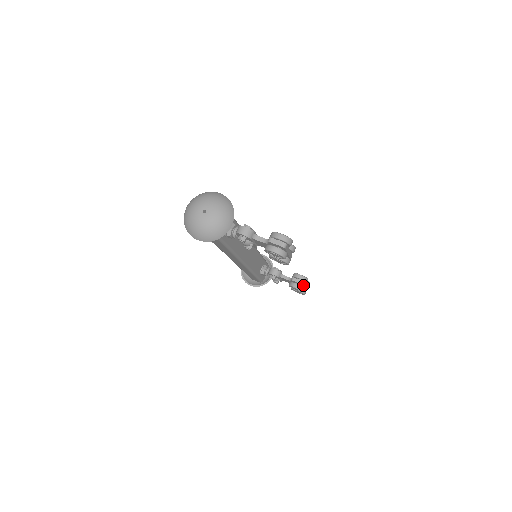
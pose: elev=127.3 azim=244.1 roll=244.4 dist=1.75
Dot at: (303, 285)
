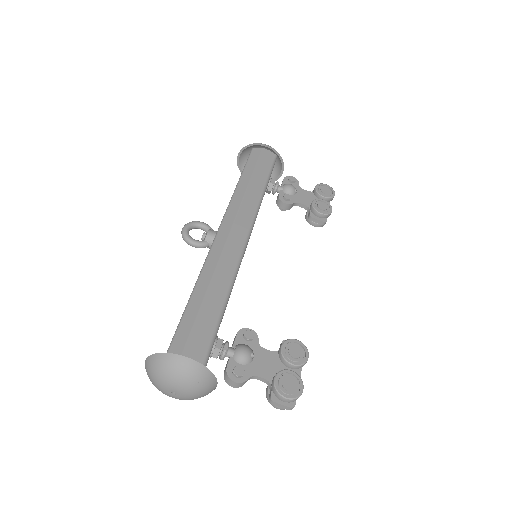
Dot at: (325, 222)
